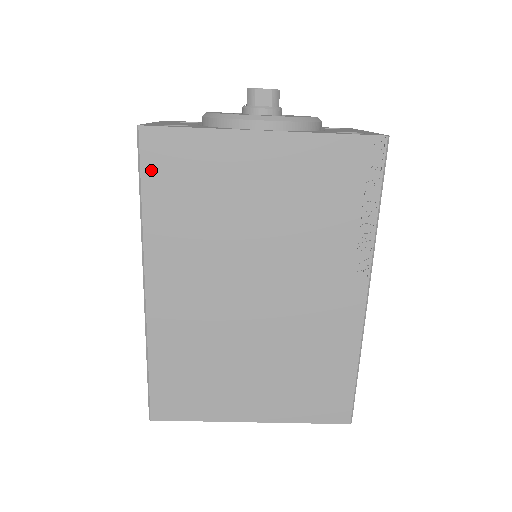
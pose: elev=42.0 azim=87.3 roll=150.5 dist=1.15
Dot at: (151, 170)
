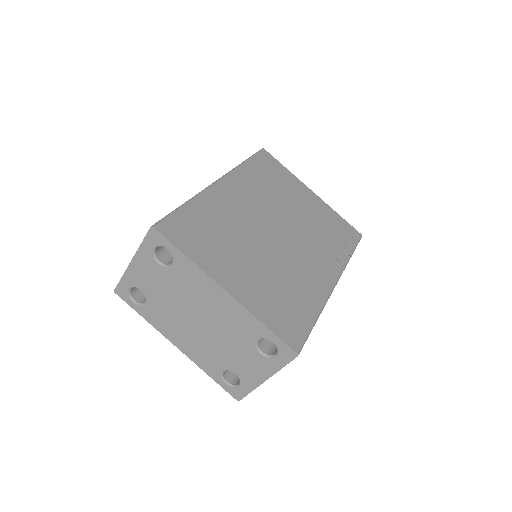
Dot at: (258, 159)
